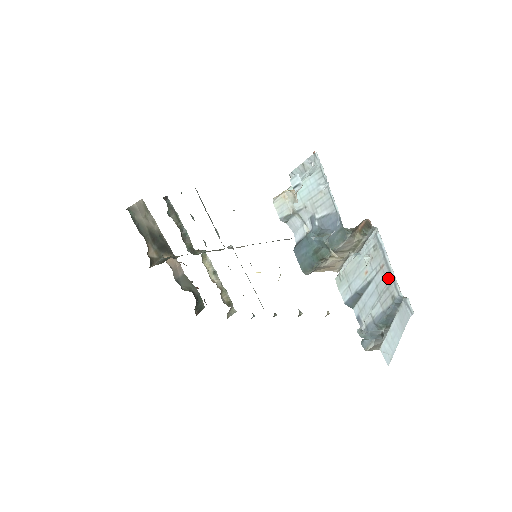
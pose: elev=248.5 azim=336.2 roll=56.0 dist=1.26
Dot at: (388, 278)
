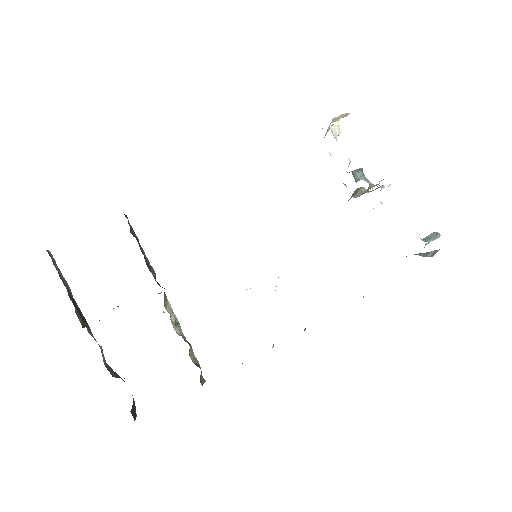
Dot at: occluded
